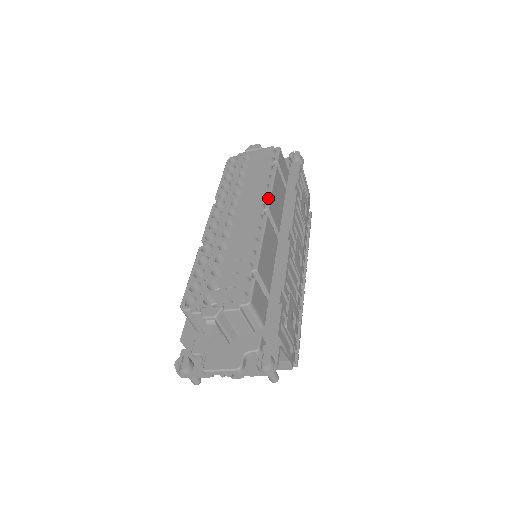
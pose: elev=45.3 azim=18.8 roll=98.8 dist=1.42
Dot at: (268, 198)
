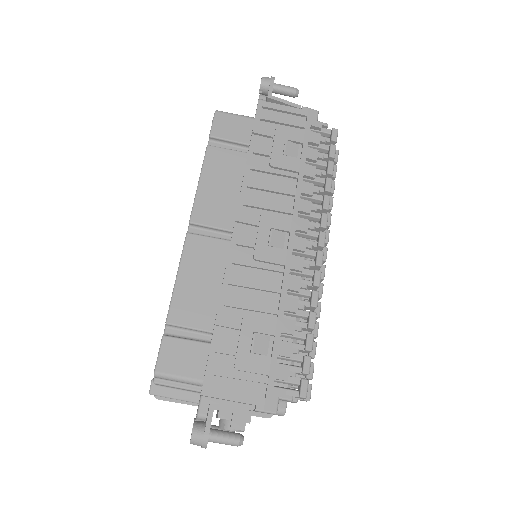
Dot at: occluded
